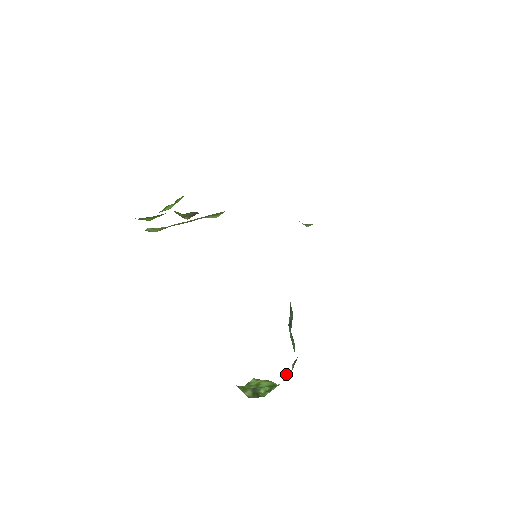
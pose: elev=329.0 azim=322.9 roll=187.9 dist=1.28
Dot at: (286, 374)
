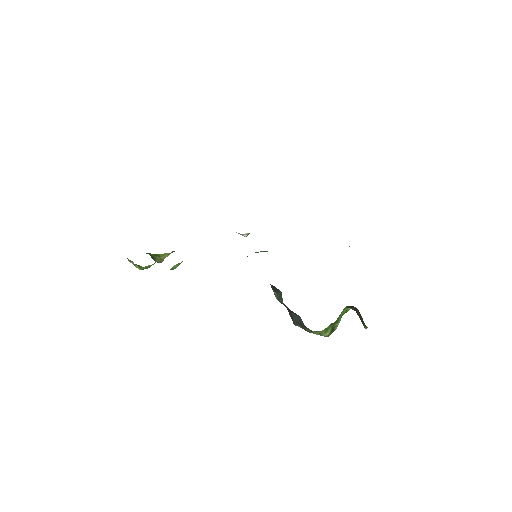
Dot at: occluded
